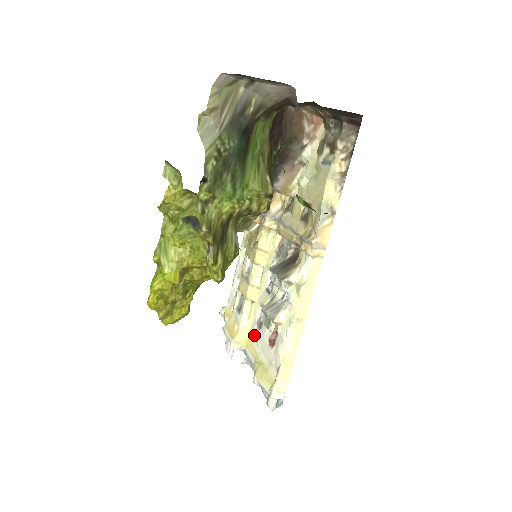
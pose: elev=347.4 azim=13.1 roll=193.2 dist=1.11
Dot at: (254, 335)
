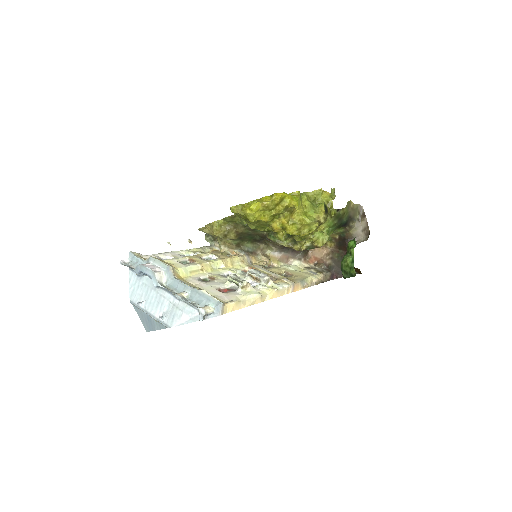
Dot at: (193, 280)
